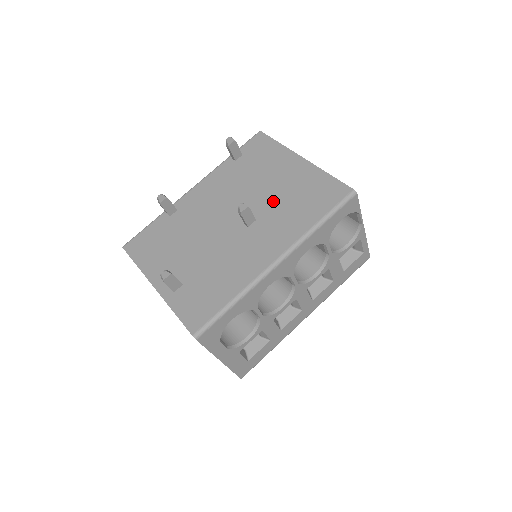
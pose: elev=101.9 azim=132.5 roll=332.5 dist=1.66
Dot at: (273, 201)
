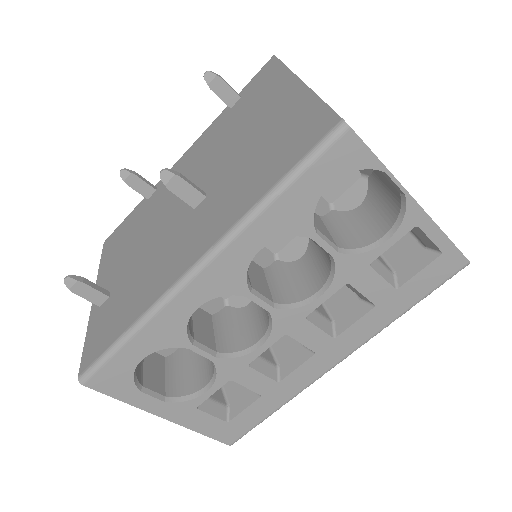
Dot at: (235, 163)
